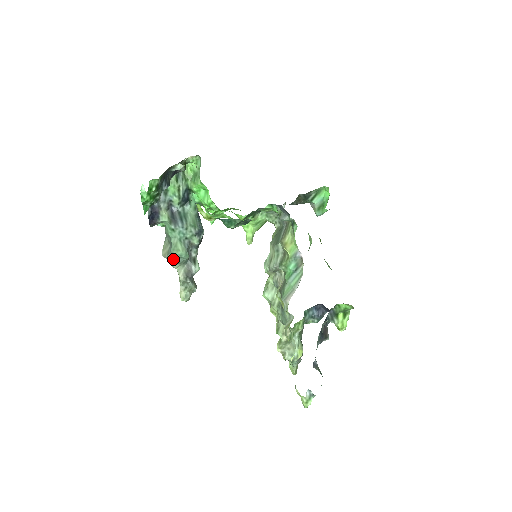
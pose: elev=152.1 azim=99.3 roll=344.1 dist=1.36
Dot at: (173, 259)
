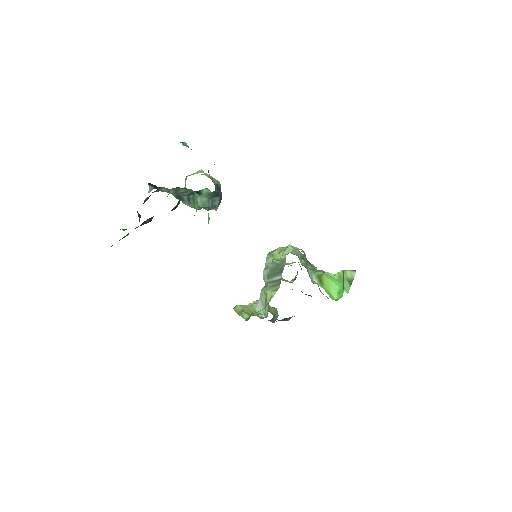
Dot at: occluded
